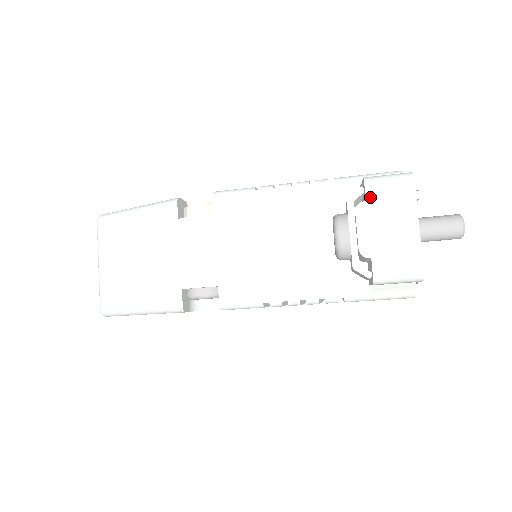
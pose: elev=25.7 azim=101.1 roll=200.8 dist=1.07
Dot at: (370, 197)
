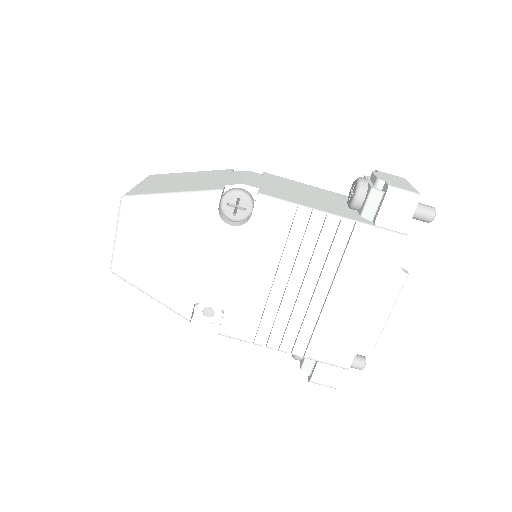
Dot at: (381, 173)
